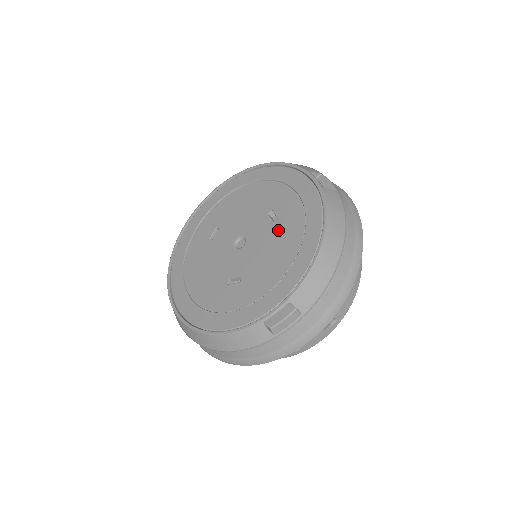
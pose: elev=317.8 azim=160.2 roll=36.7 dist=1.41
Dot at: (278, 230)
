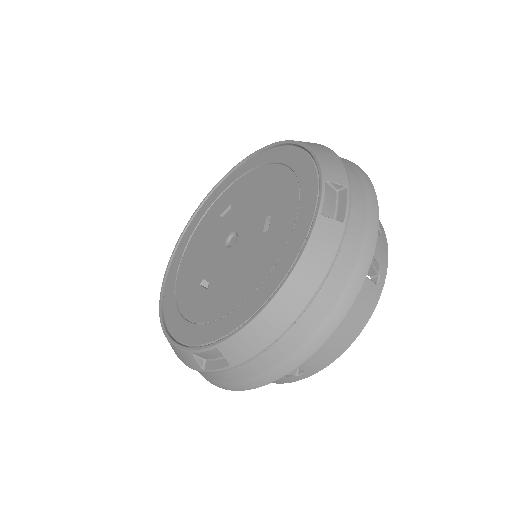
Dot at: (259, 247)
